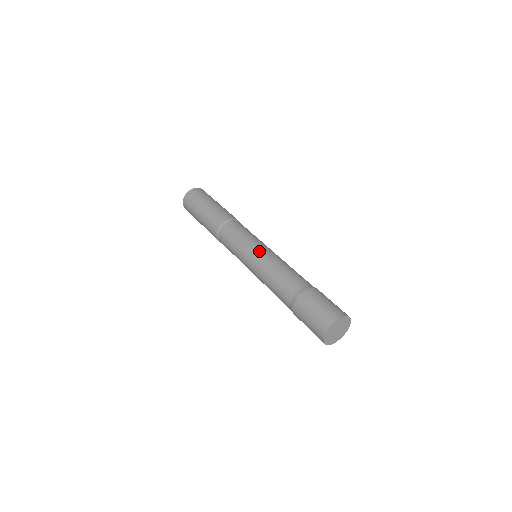
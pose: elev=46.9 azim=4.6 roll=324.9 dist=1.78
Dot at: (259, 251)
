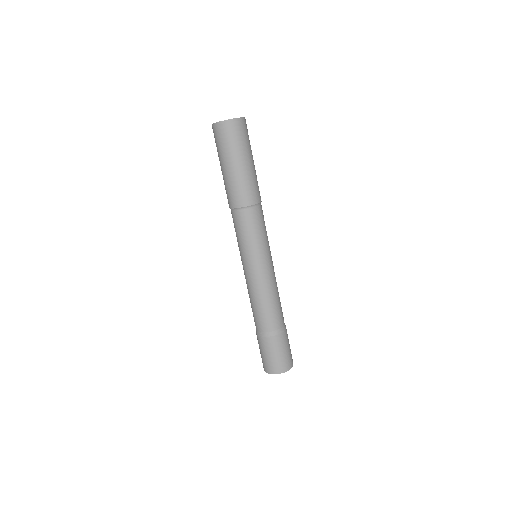
Dot at: (259, 270)
